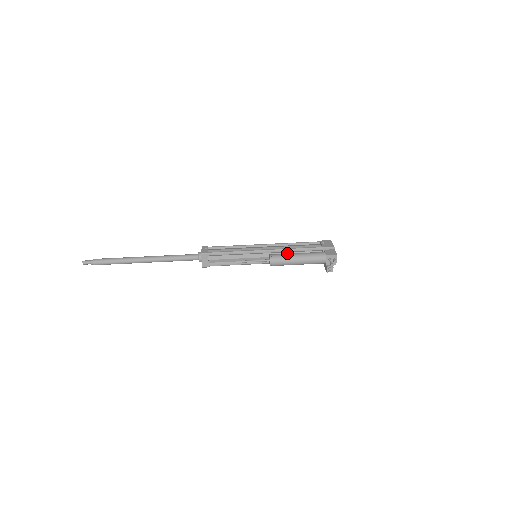
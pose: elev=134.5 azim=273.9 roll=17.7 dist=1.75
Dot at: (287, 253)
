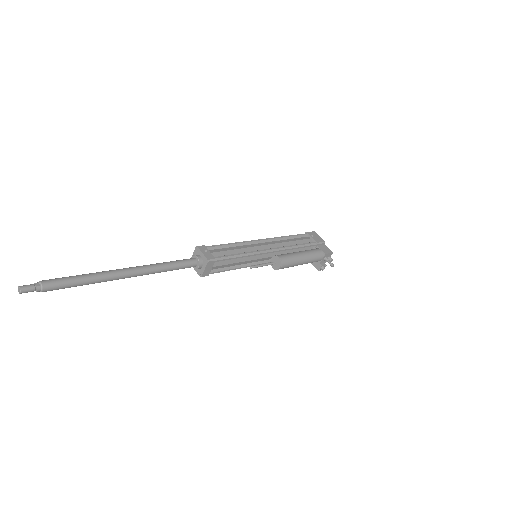
Dot at: (286, 251)
